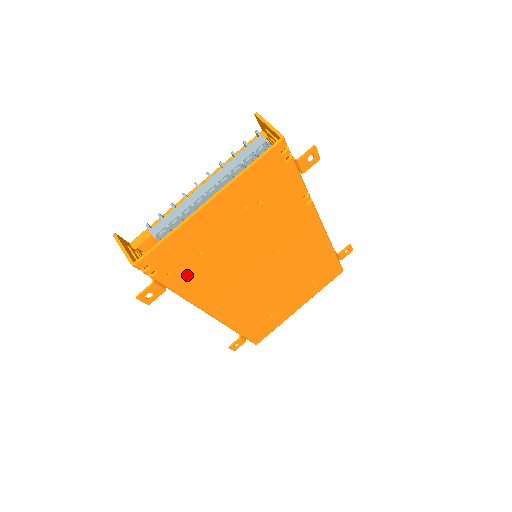
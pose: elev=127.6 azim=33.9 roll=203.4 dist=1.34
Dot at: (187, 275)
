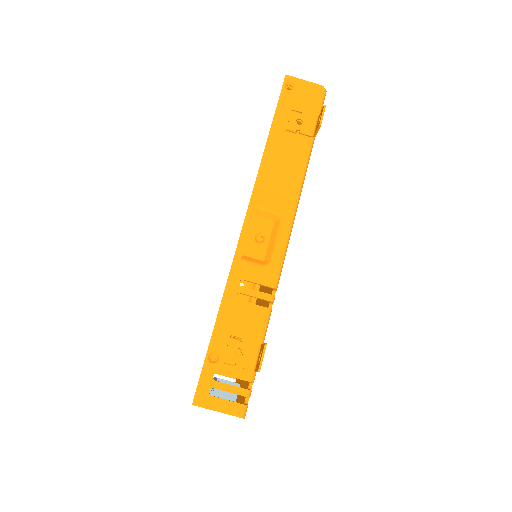
Dot at: occluded
